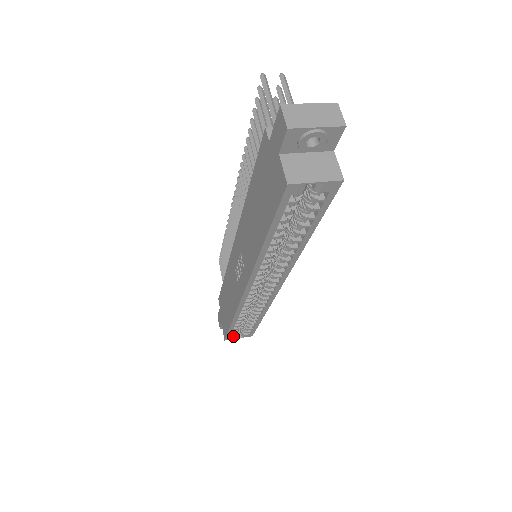
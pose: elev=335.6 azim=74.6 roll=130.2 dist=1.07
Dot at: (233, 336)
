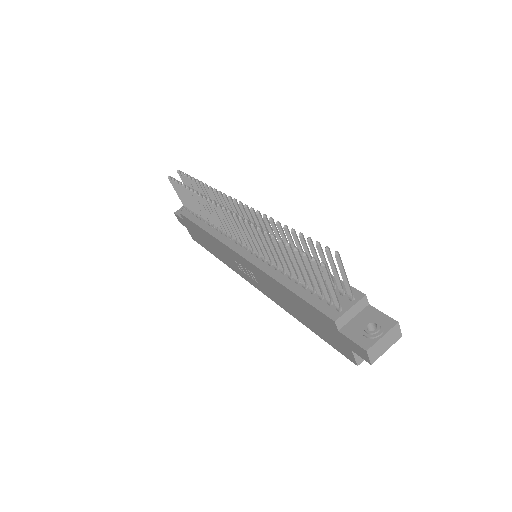
Dot at: occluded
